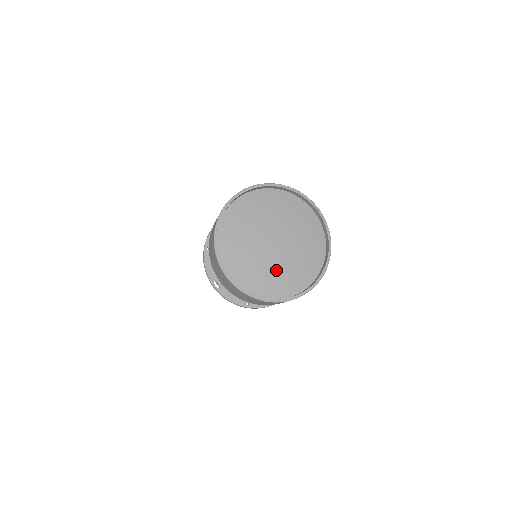
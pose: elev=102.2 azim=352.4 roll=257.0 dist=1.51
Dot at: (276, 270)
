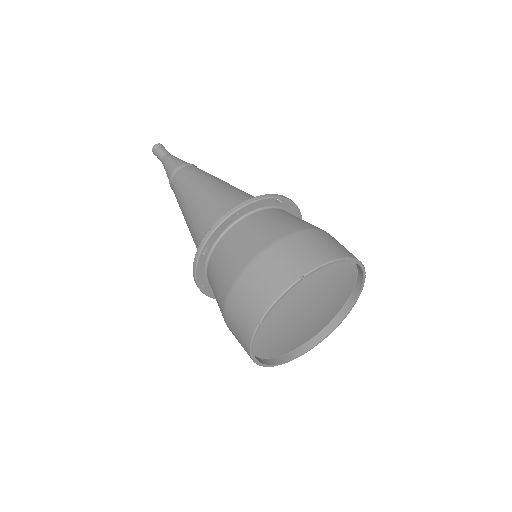
Dot at: (283, 335)
